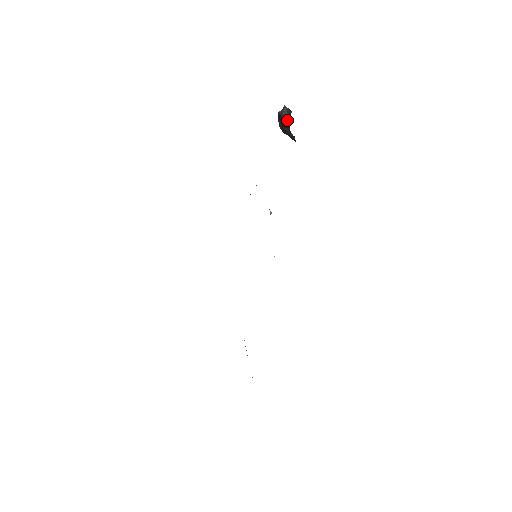
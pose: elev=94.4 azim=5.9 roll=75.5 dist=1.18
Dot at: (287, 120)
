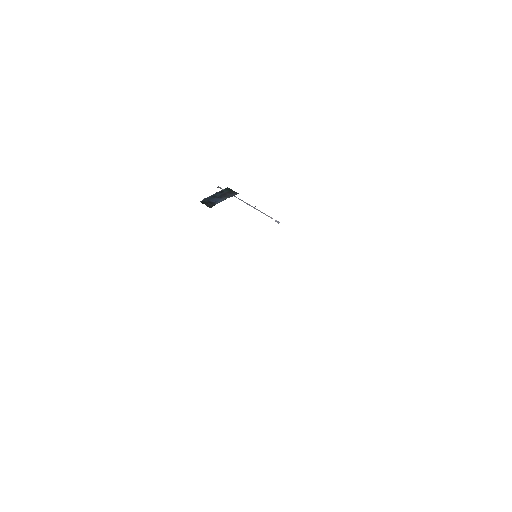
Dot at: occluded
